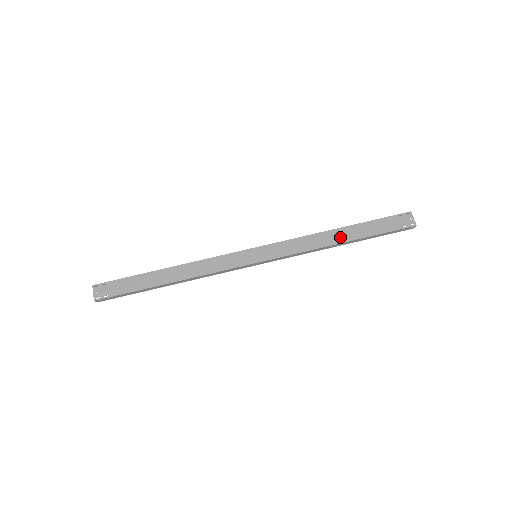
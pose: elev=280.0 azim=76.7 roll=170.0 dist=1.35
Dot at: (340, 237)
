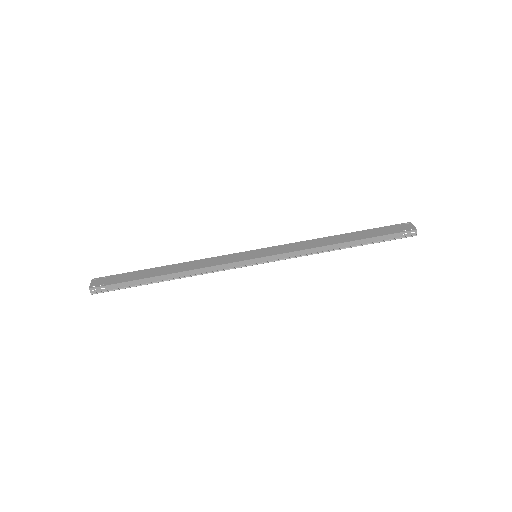
Dot at: (340, 239)
